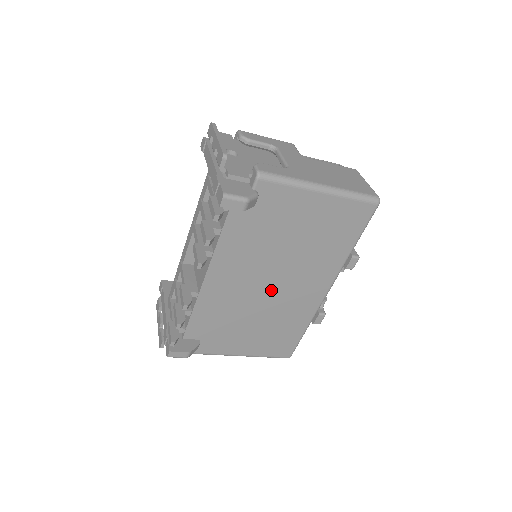
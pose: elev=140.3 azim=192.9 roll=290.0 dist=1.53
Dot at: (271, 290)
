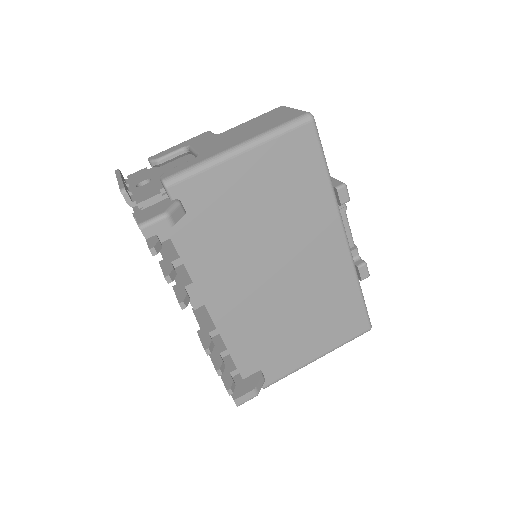
Dot at: (285, 278)
